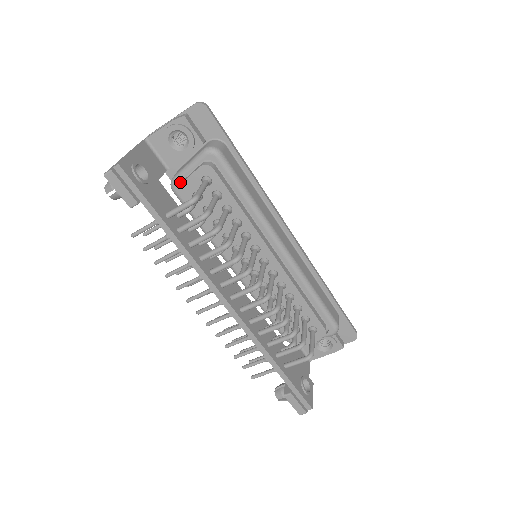
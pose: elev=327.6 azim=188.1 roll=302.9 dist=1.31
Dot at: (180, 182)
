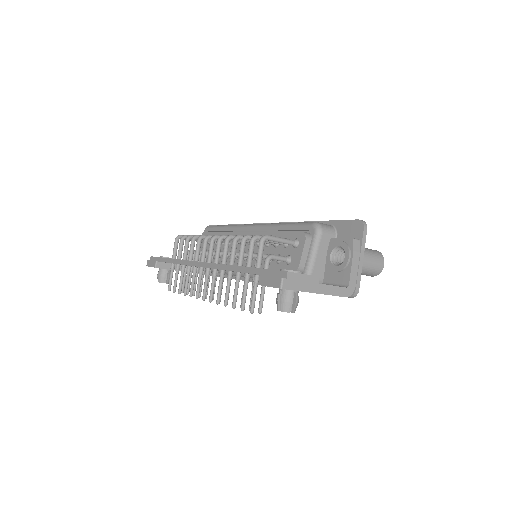
Dot at: occluded
